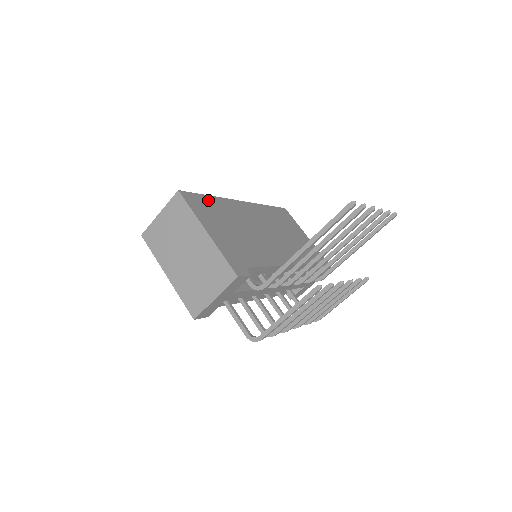
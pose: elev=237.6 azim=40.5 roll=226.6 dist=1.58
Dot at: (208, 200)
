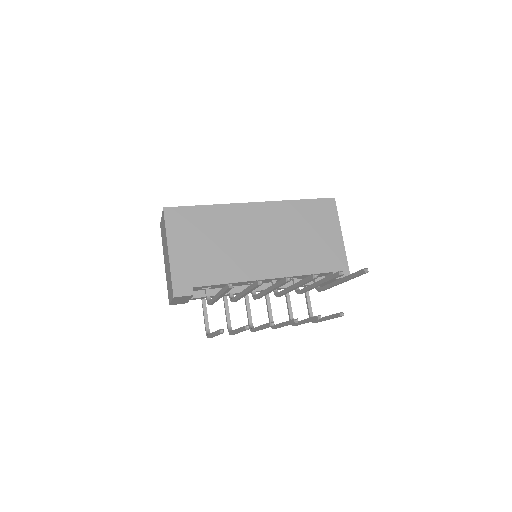
Dot at: (198, 212)
